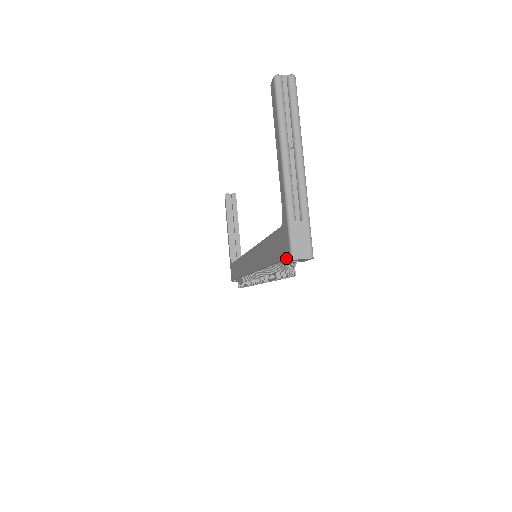
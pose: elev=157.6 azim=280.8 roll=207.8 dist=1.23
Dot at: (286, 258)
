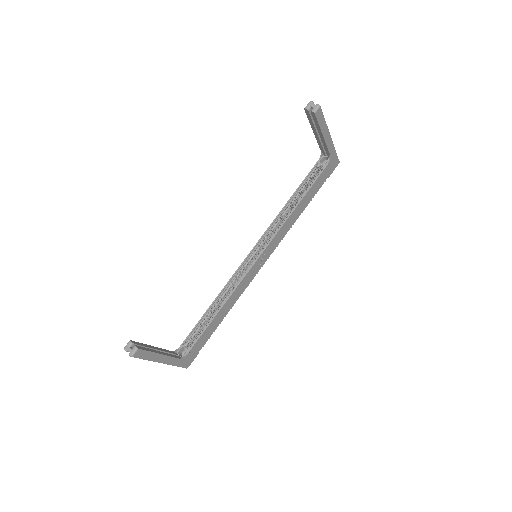
Dot at: occluded
